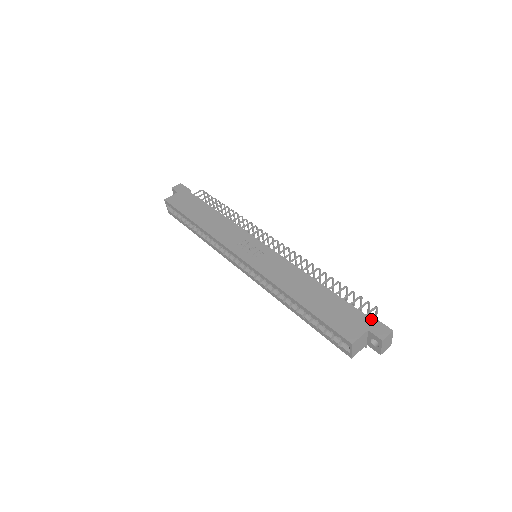
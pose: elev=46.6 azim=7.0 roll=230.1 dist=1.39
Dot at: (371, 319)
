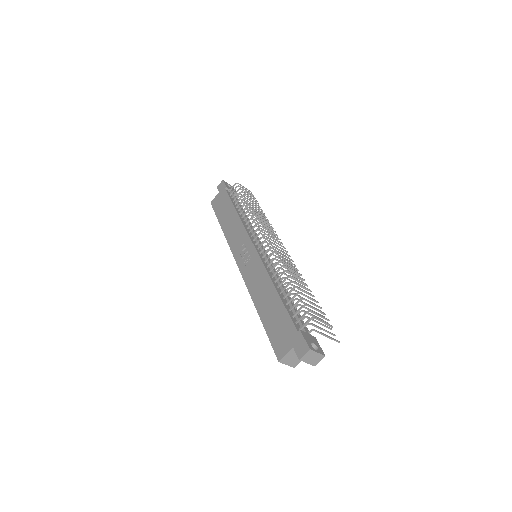
Dot at: (298, 335)
